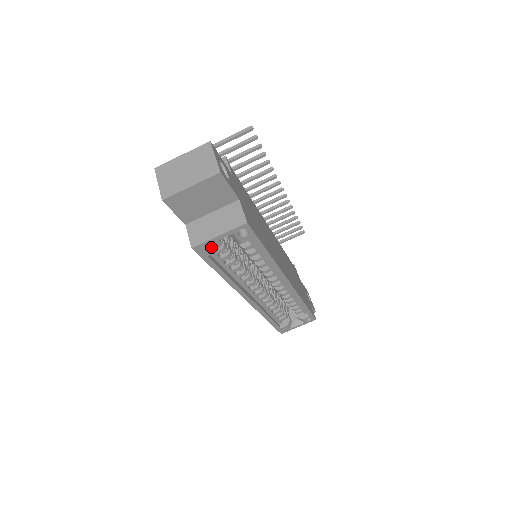
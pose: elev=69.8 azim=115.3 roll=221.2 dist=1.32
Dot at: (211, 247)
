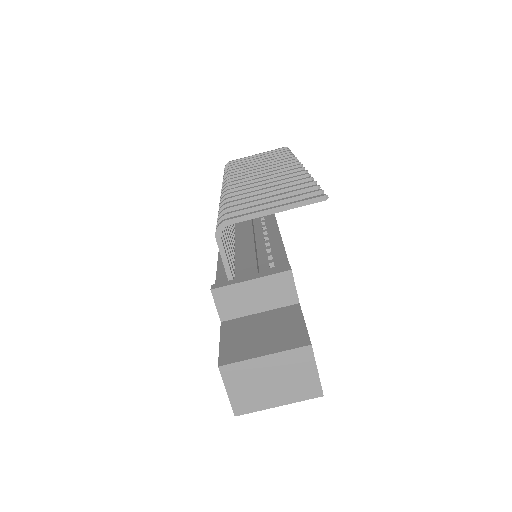
Dot at: occluded
